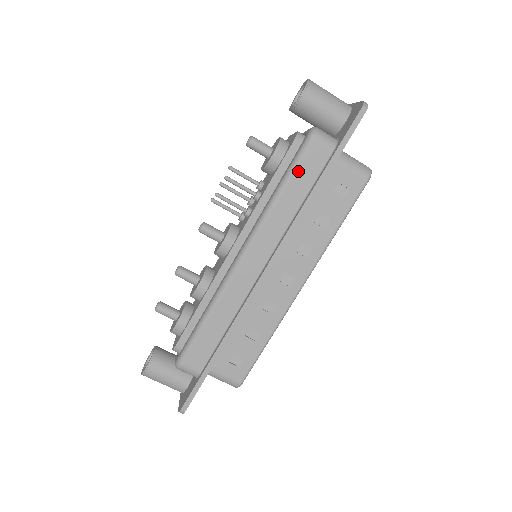
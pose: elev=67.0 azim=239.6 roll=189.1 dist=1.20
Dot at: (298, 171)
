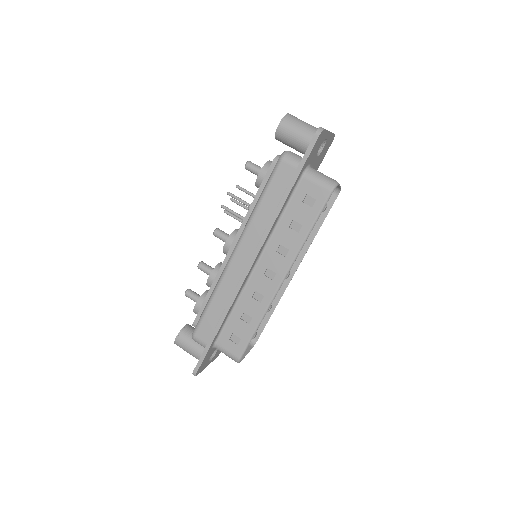
Dot at: (271, 185)
